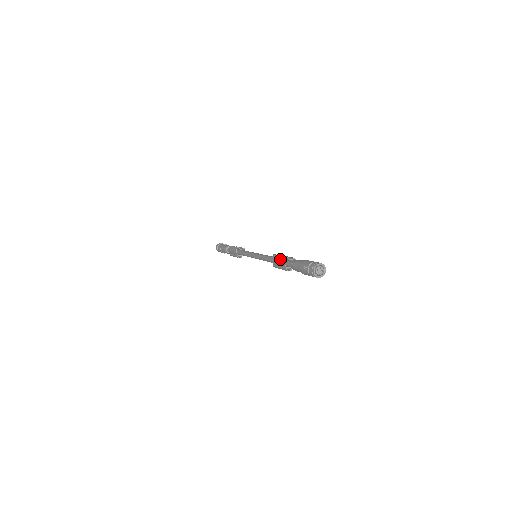
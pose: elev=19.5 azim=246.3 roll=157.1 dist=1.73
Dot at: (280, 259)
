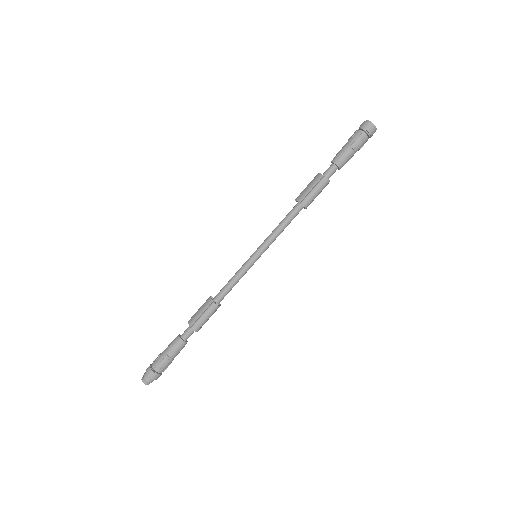
Dot at: (311, 181)
